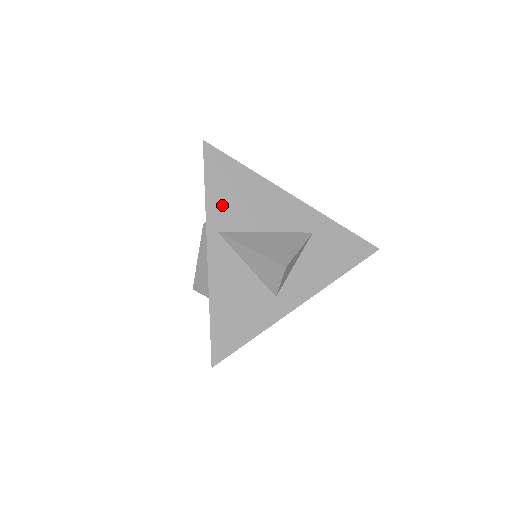
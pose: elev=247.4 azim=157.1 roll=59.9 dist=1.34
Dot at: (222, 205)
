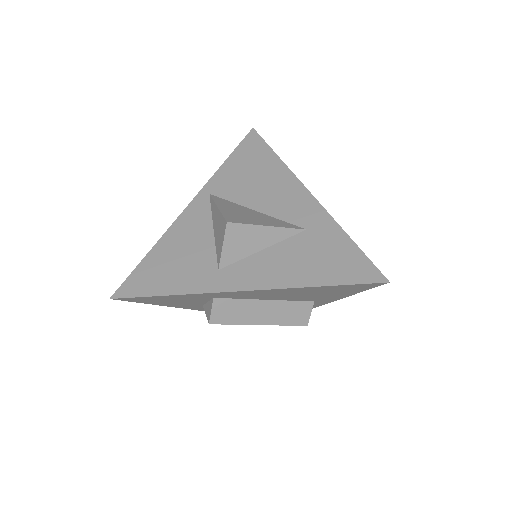
Dot at: (231, 176)
